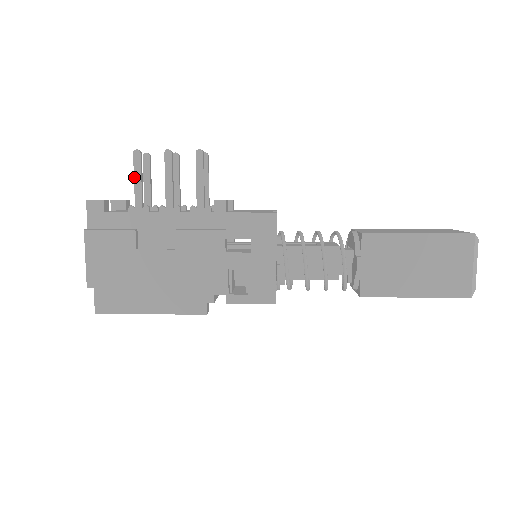
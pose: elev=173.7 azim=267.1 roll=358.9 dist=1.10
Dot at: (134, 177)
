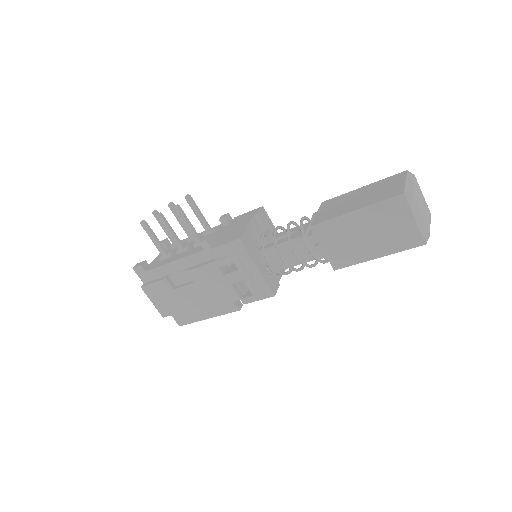
Dot at: (151, 239)
